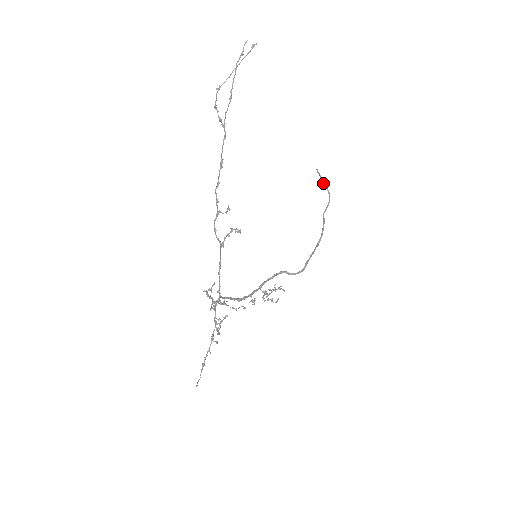
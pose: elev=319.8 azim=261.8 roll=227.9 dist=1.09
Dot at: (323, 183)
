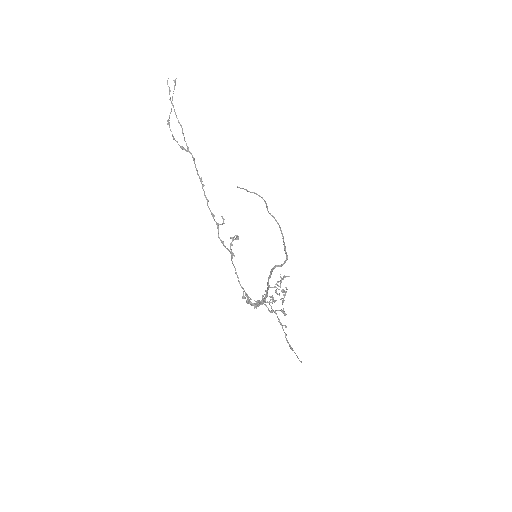
Dot at: (251, 192)
